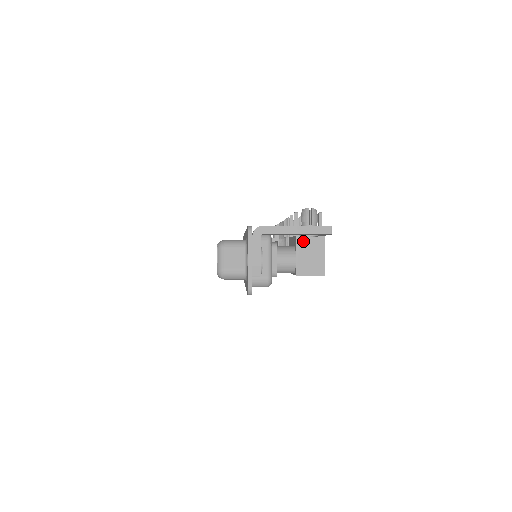
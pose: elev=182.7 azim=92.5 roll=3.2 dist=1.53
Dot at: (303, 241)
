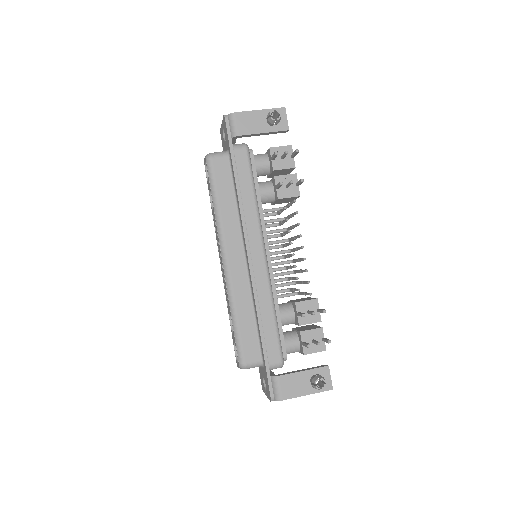
Dot at: (308, 353)
